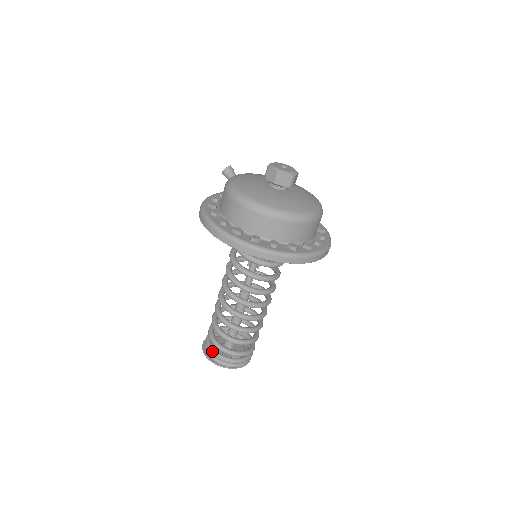
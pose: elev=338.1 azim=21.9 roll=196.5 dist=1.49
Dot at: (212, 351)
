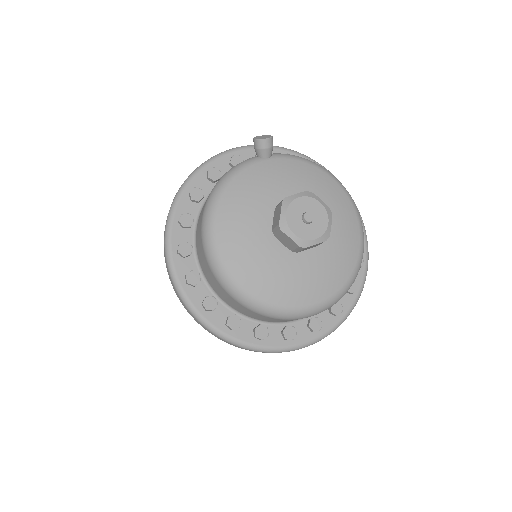
Dot at: occluded
